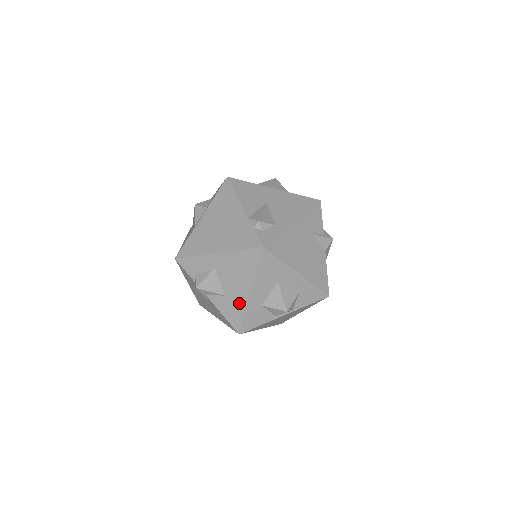
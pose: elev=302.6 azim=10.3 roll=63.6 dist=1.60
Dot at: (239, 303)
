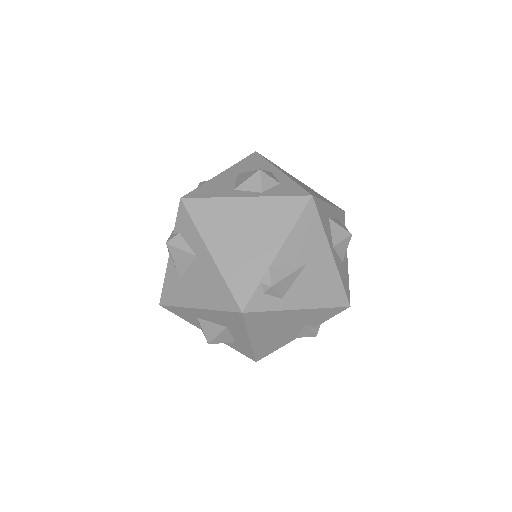
Dot at: (183, 297)
